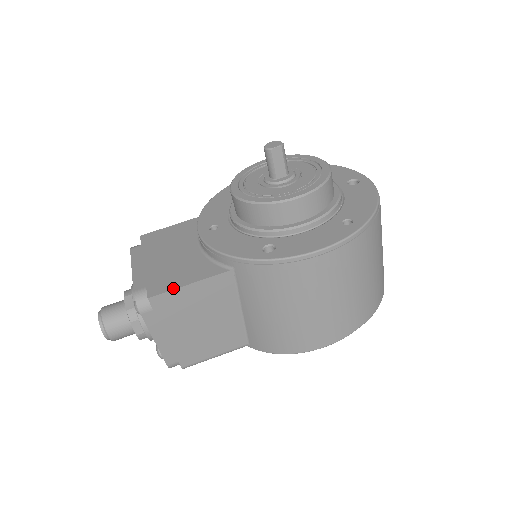
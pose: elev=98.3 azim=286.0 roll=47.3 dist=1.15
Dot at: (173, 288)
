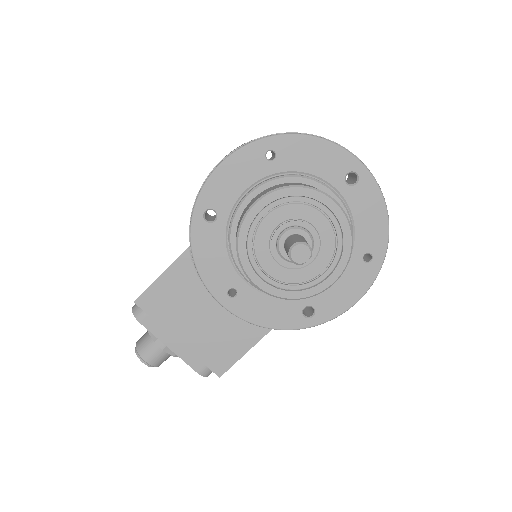
Dot at: (235, 362)
